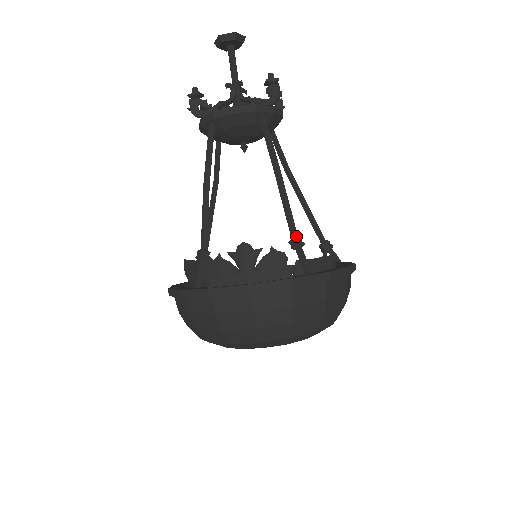
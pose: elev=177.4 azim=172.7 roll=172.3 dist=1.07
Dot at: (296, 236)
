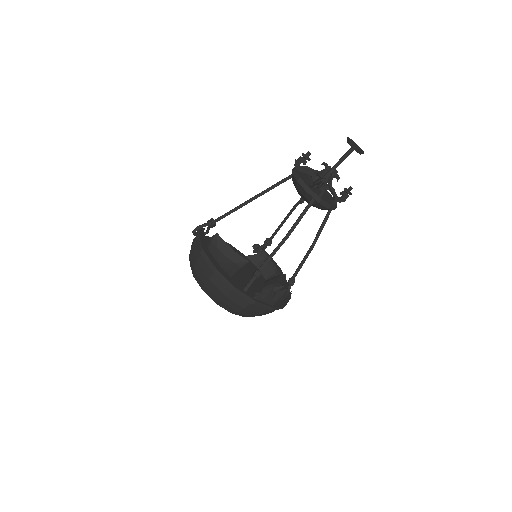
Dot at: occluded
